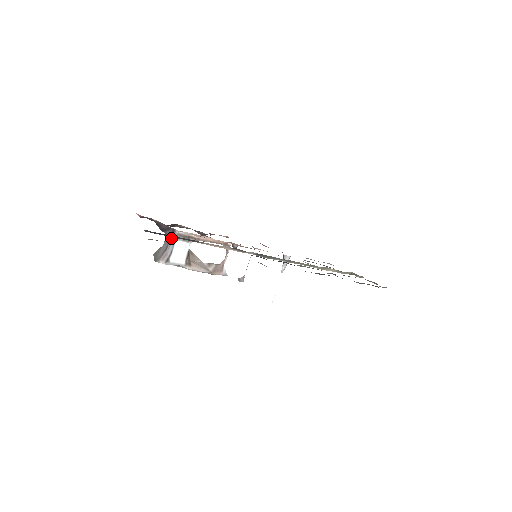
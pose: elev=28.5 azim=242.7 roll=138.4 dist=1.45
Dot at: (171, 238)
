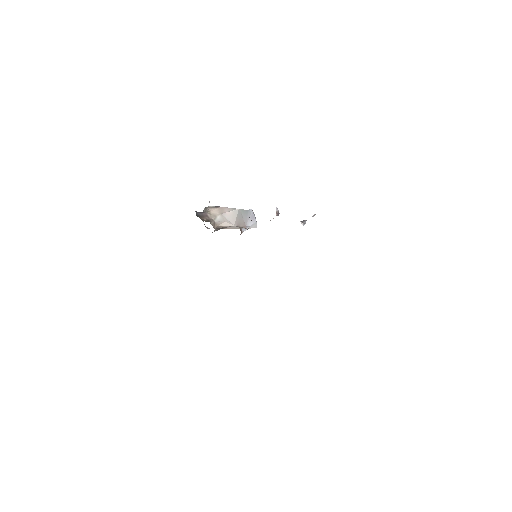
Dot at: occluded
